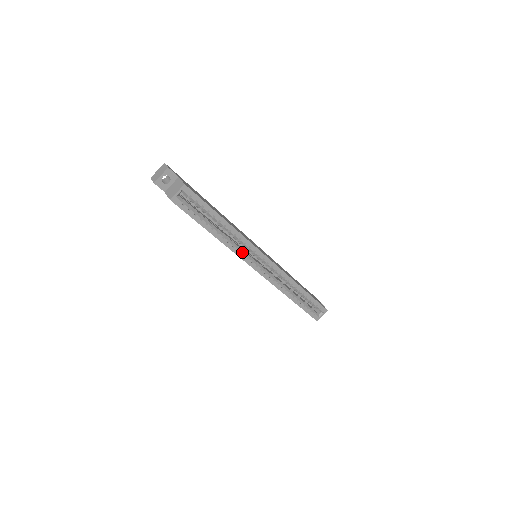
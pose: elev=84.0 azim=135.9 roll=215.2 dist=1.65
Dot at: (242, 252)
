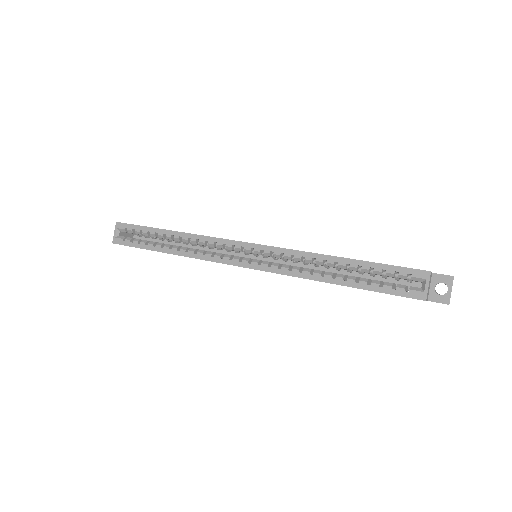
Dot at: (211, 254)
